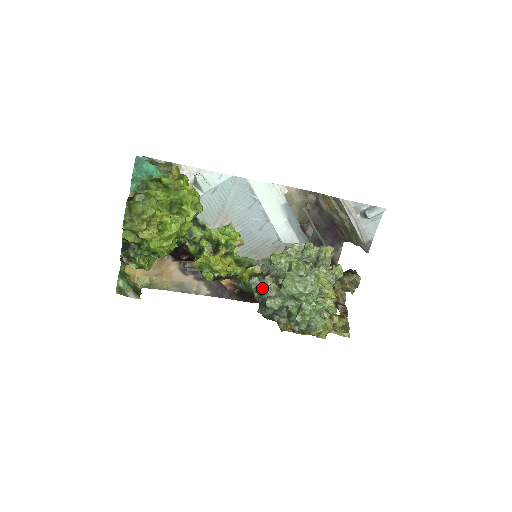
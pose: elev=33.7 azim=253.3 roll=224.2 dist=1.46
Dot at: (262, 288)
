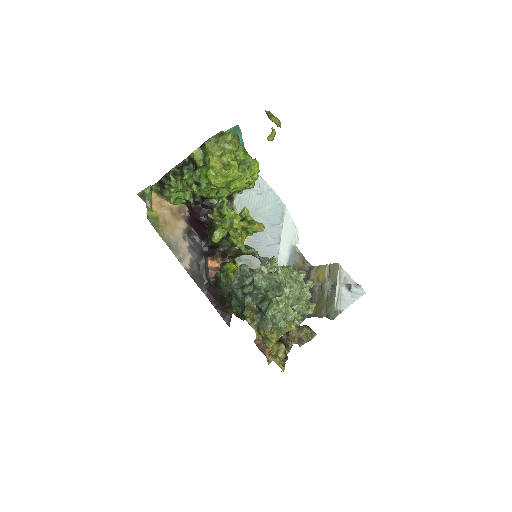
Dot at: (249, 276)
